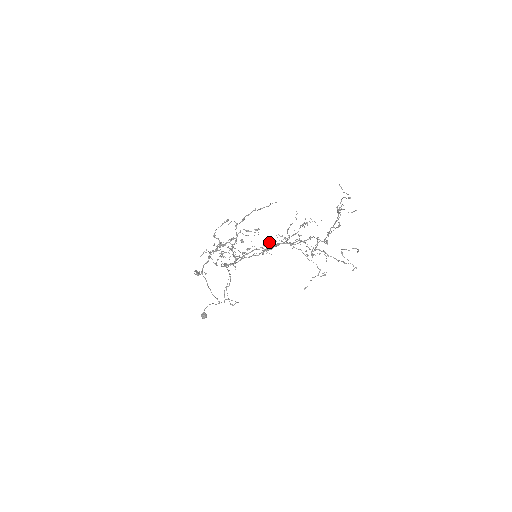
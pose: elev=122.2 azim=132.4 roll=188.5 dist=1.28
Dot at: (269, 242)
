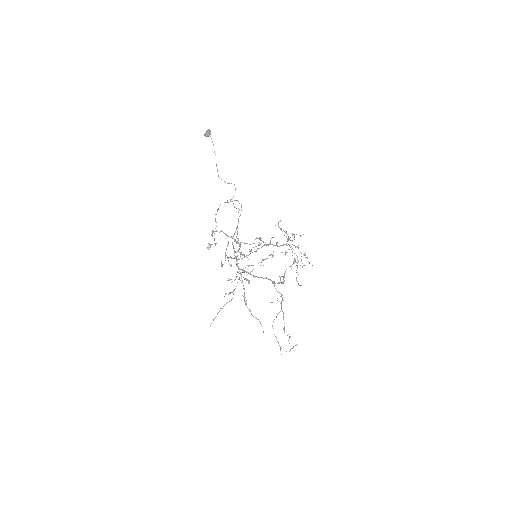
Dot at: occluded
